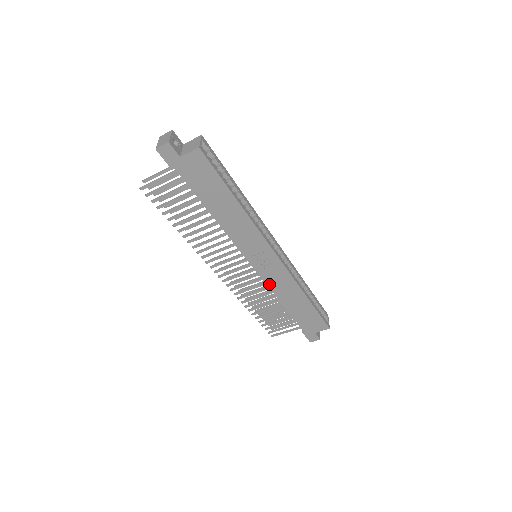
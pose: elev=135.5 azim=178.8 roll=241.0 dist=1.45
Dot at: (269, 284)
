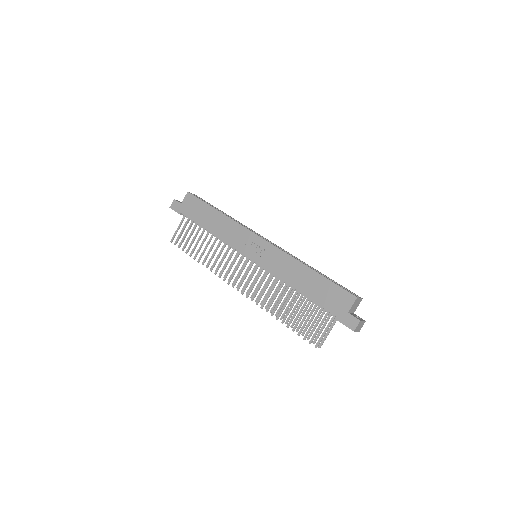
Dot at: (272, 271)
